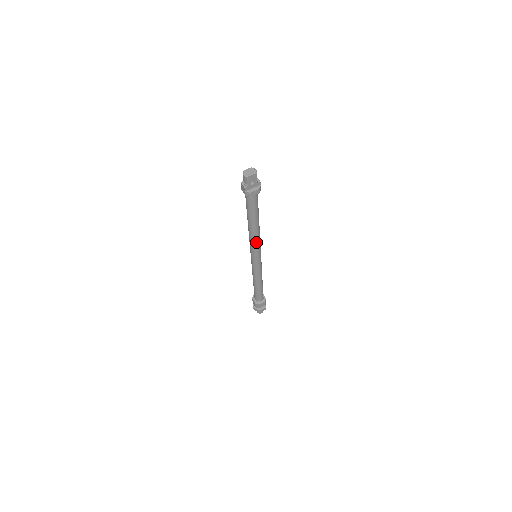
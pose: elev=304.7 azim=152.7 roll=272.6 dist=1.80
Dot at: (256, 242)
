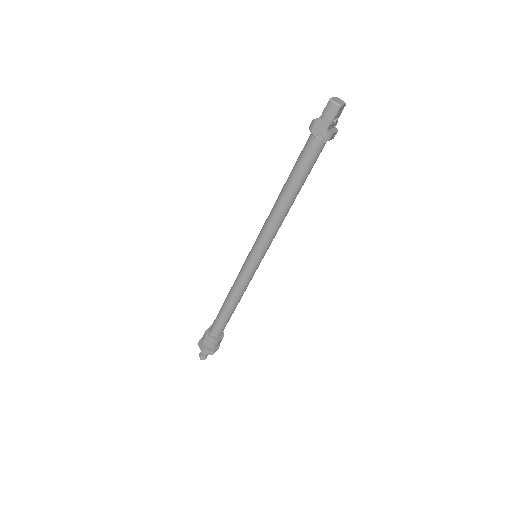
Dot at: (278, 228)
